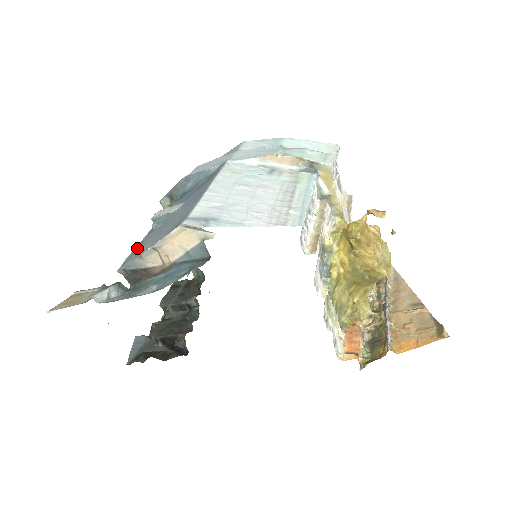
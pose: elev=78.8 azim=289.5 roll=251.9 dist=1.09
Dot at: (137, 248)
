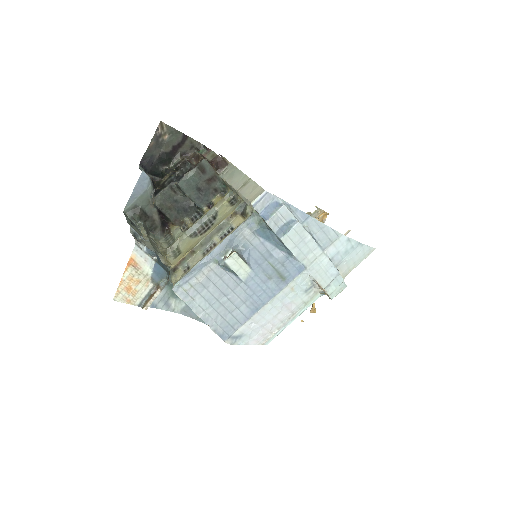
Dot at: (197, 275)
